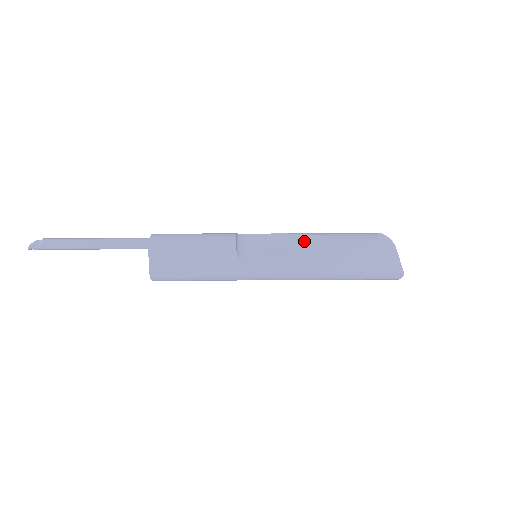
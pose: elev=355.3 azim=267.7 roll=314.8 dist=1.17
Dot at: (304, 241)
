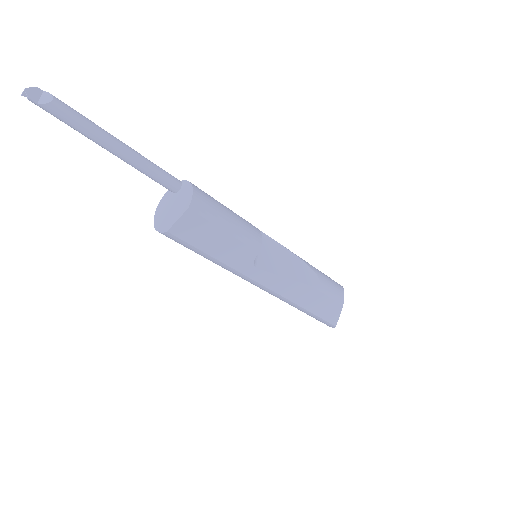
Dot at: (303, 270)
